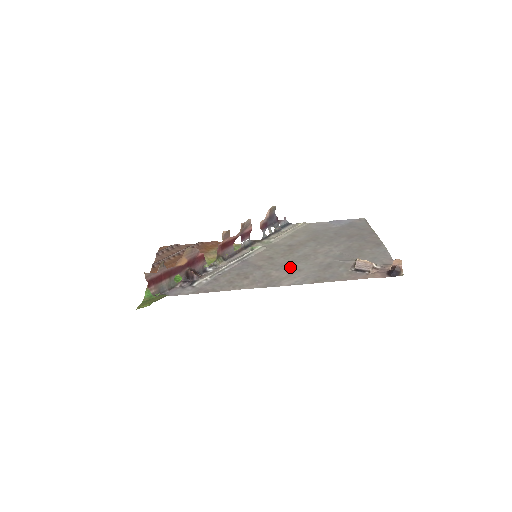
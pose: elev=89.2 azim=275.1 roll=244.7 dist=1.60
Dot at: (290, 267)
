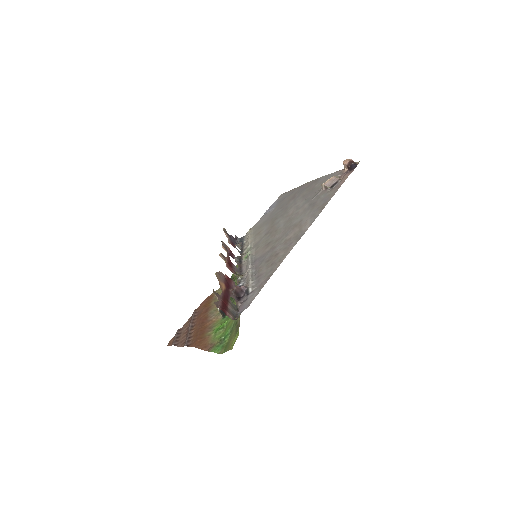
Dot at: (292, 227)
